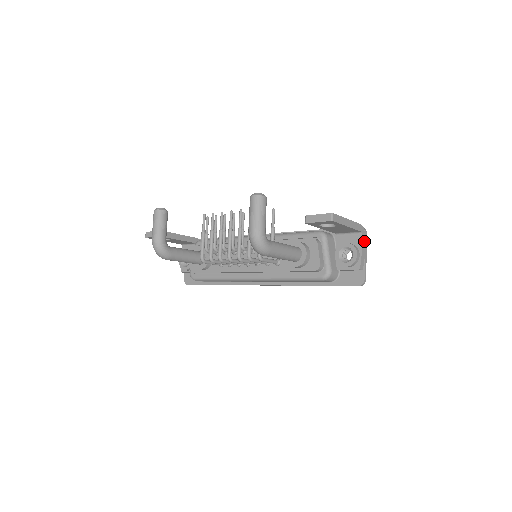
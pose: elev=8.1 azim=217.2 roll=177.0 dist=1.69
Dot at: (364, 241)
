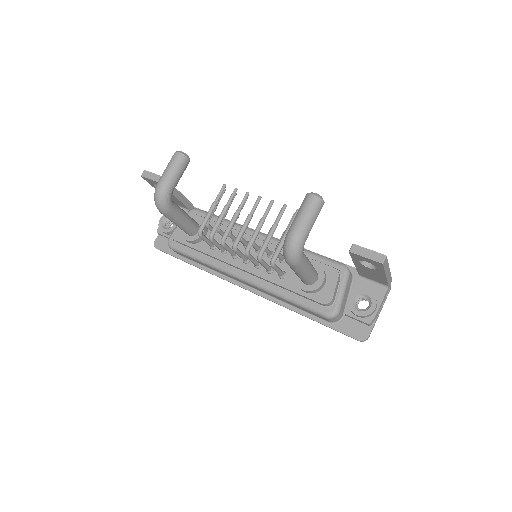
Dot at: (385, 297)
